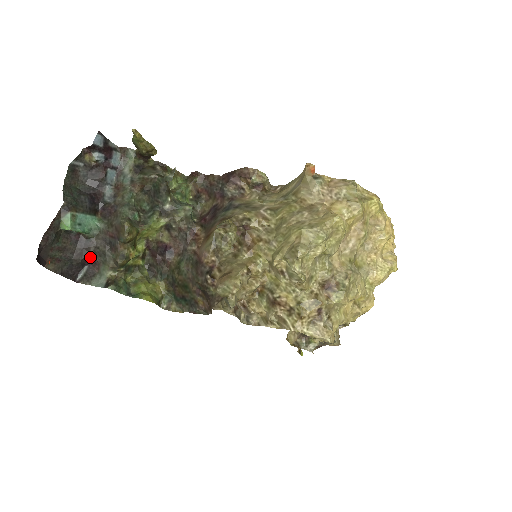
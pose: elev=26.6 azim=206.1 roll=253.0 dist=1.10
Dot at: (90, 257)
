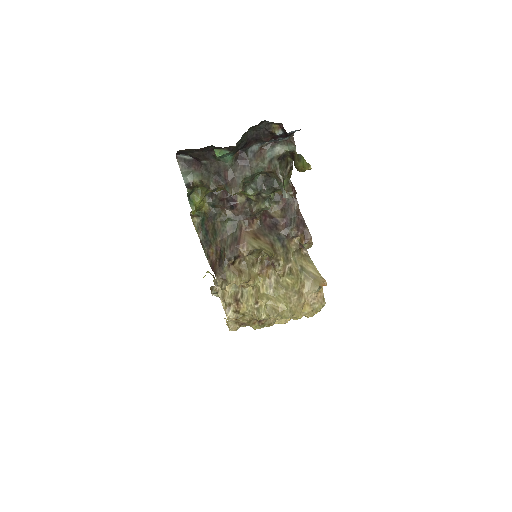
Dot at: (201, 160)
